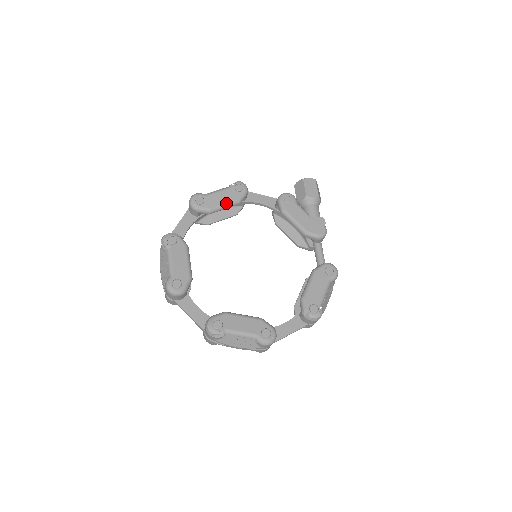
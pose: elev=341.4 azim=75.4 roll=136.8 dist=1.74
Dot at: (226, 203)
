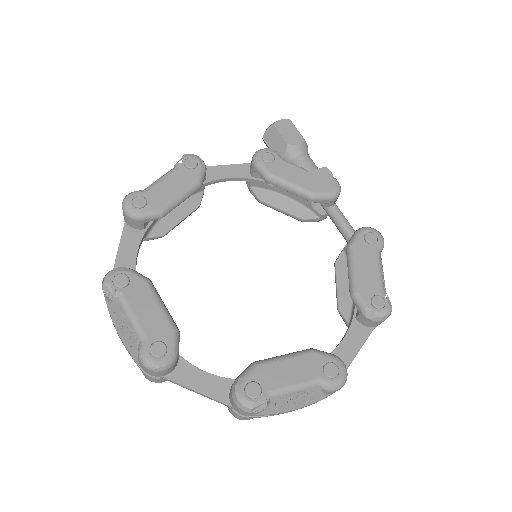
Dot at: (181, 192)
